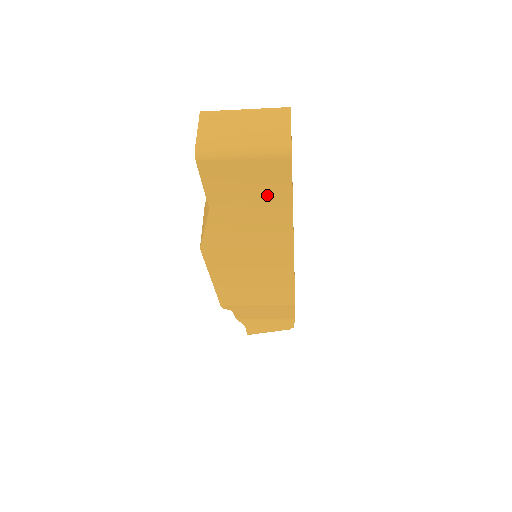
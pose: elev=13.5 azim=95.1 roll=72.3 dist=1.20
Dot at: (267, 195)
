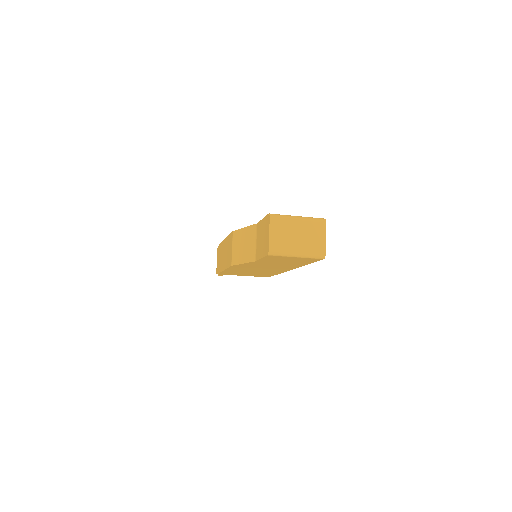
Dot at: (296, 262)
